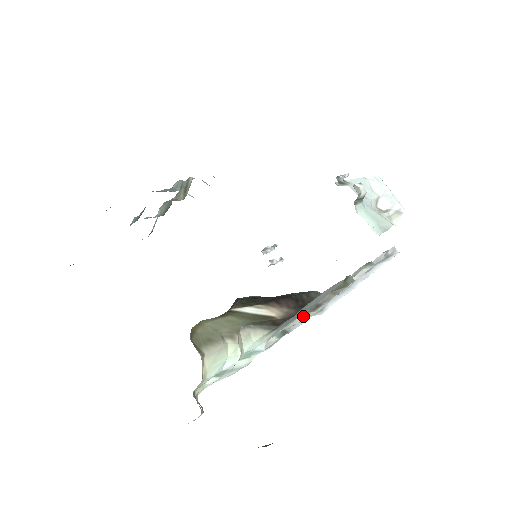
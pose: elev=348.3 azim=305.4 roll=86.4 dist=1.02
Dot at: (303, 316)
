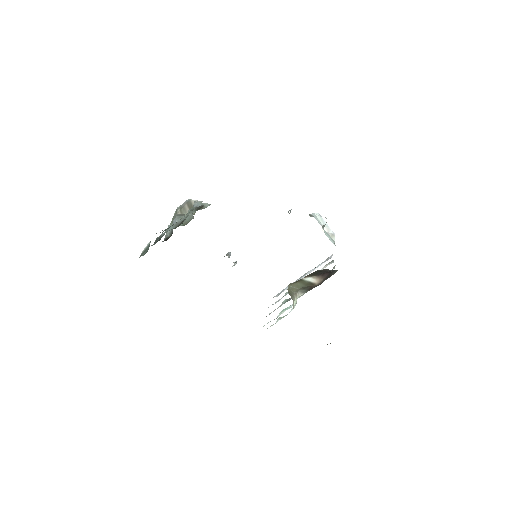
Dot at: occluded
